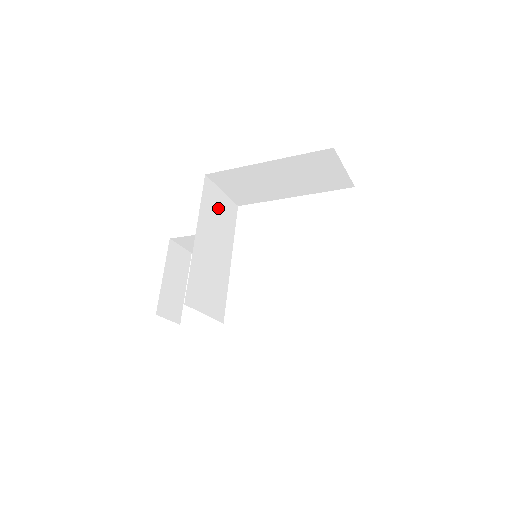
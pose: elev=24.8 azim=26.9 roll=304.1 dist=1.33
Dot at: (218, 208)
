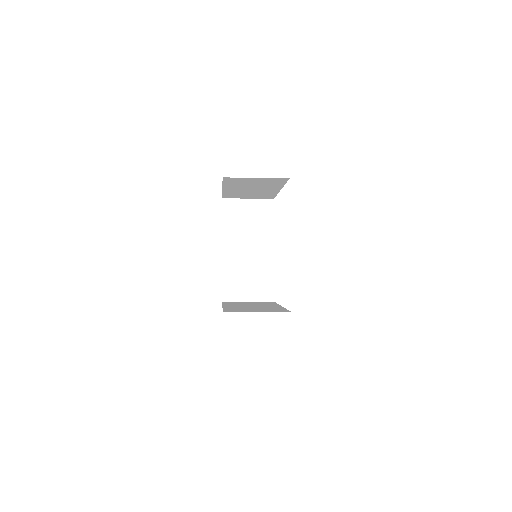
Dot at: (246, 215)
